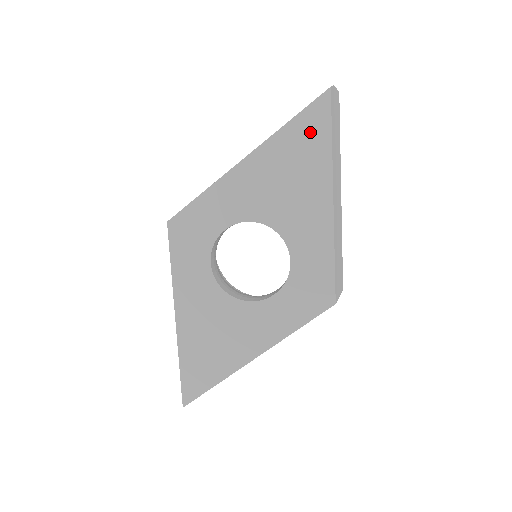
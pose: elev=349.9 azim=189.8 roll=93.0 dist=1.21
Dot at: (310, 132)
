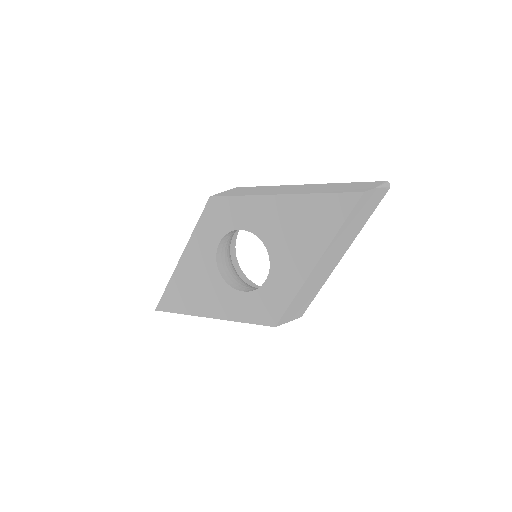
Dot at: (331, 211)
